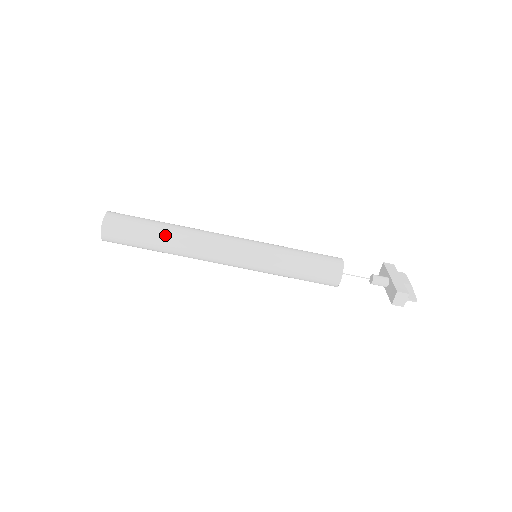
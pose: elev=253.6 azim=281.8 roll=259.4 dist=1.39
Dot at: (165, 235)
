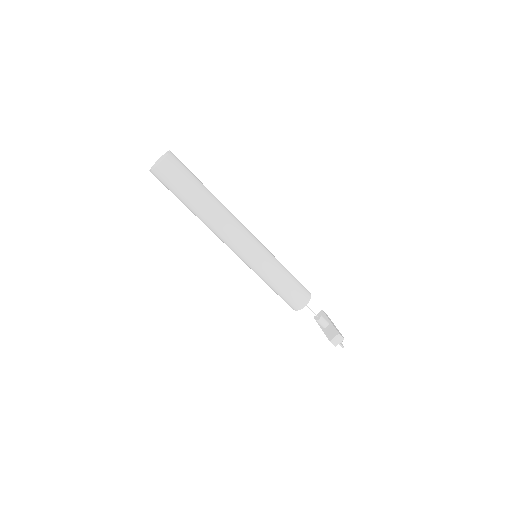
Dot at: (208, 199)
